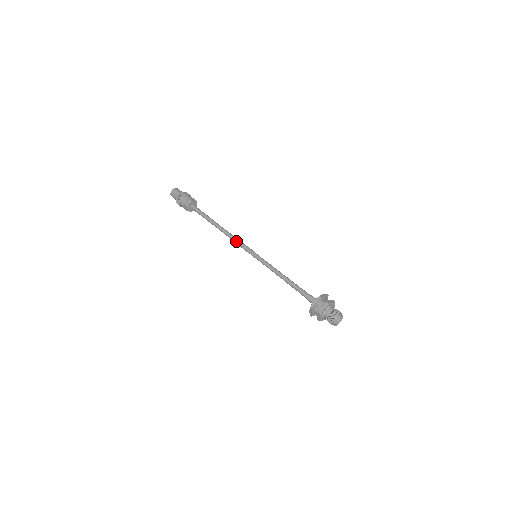
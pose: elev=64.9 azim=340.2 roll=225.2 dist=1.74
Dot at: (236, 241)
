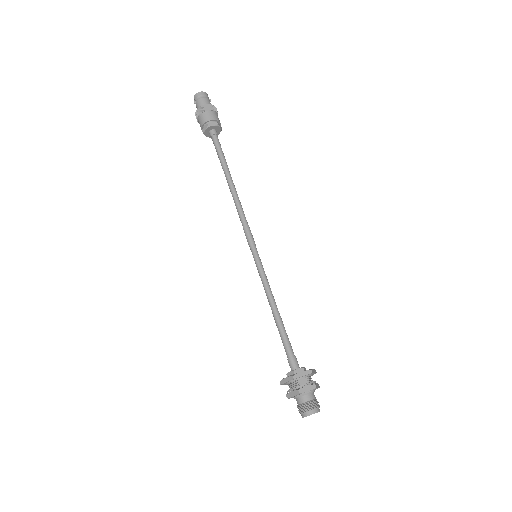
Dot at: (240, 220)
